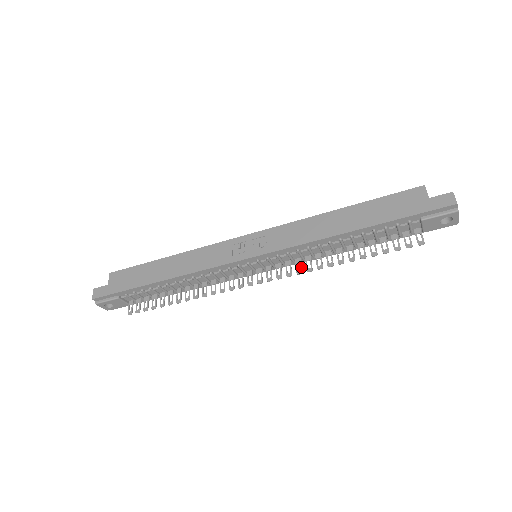
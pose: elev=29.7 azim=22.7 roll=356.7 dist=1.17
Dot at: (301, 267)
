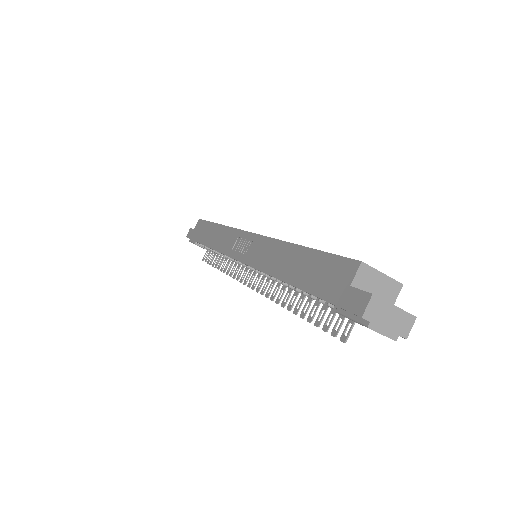
Dot at: (270, 290)
